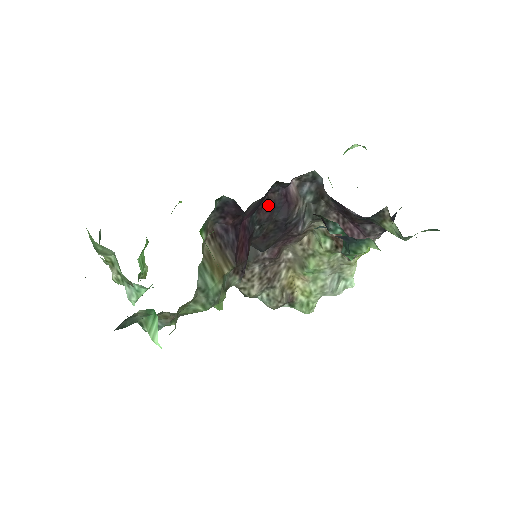
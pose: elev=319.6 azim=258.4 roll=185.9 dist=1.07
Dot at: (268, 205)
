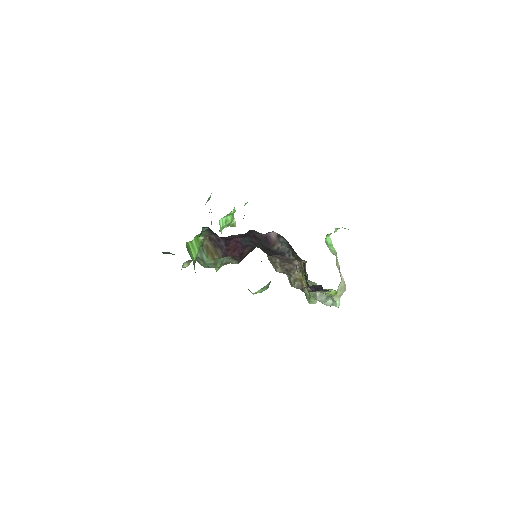
Dot at: (255, 237)
